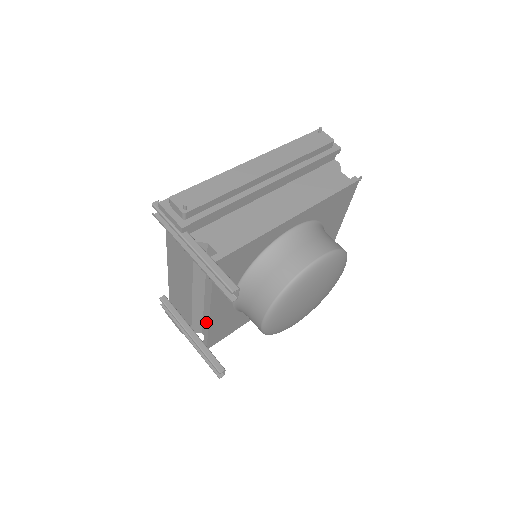
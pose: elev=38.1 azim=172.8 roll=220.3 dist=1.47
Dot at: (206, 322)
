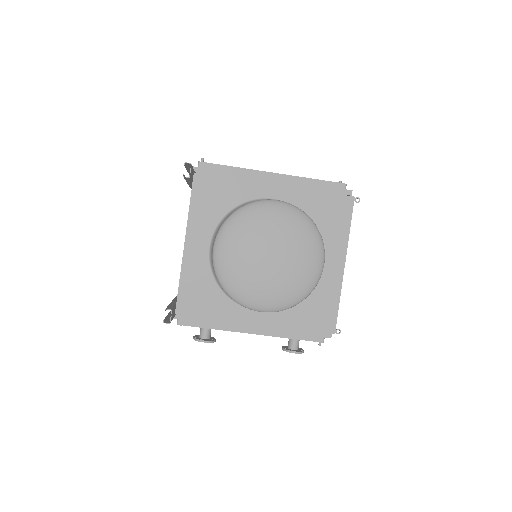
Dot at: (182, 265)
